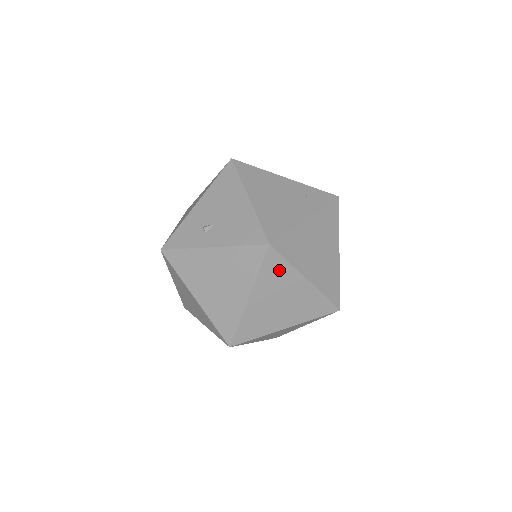
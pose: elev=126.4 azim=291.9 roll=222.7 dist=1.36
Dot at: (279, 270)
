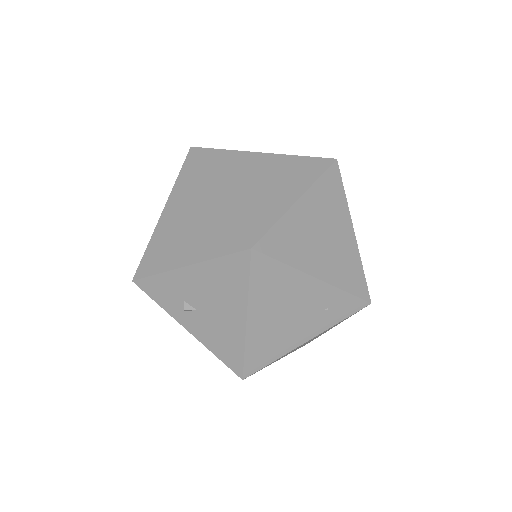
Dot at: occluded
